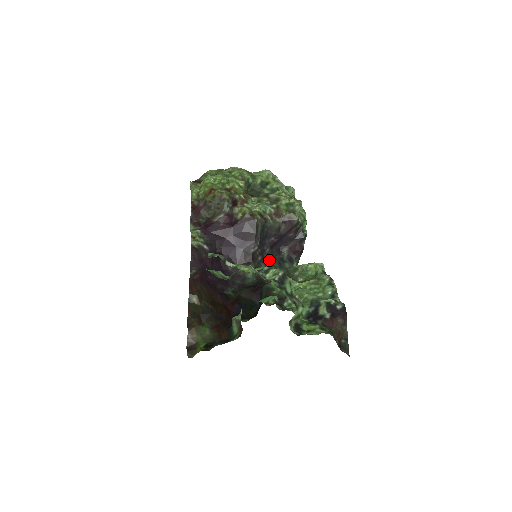
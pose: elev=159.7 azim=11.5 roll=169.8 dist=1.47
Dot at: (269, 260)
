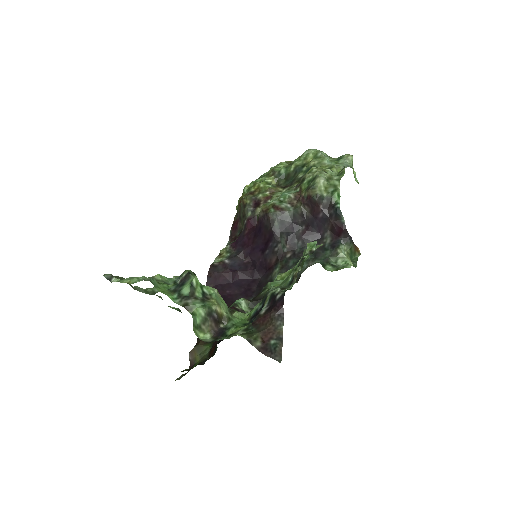
Dot at: (301, 254)
